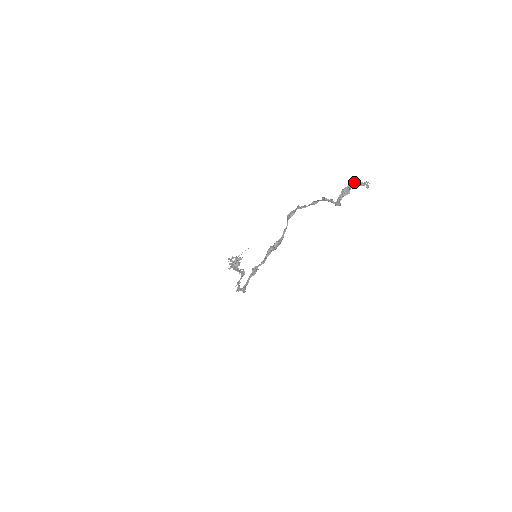
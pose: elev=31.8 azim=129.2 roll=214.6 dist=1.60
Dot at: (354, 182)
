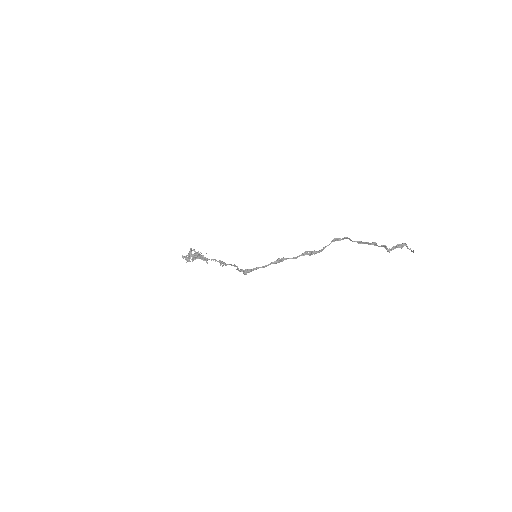
Dot at: (406, 244)
